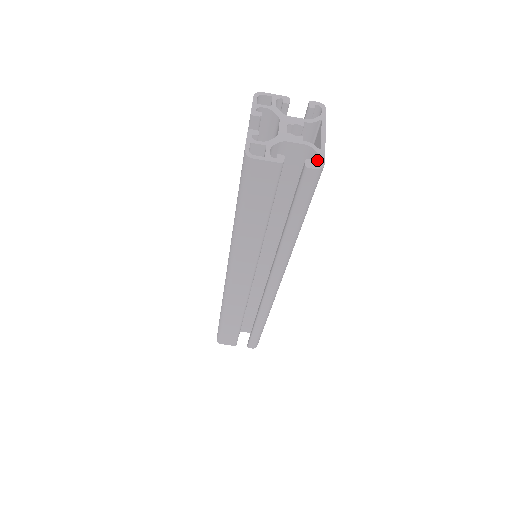
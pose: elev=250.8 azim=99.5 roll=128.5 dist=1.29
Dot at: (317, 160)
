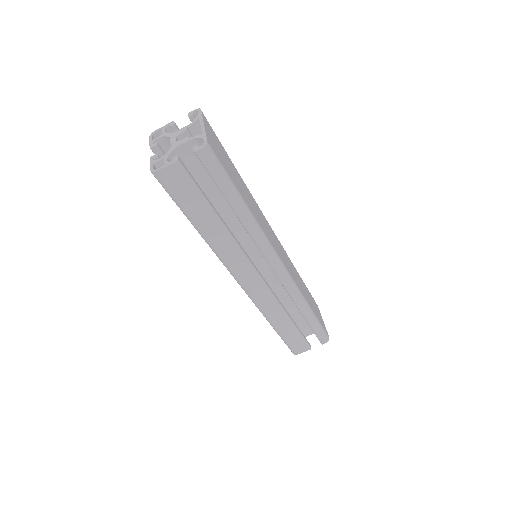
Dot at: occluded
